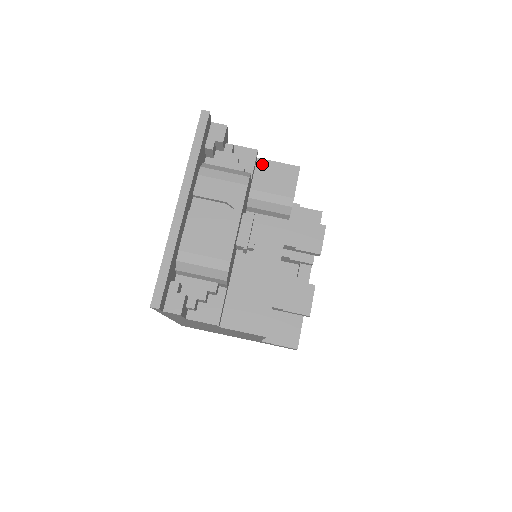
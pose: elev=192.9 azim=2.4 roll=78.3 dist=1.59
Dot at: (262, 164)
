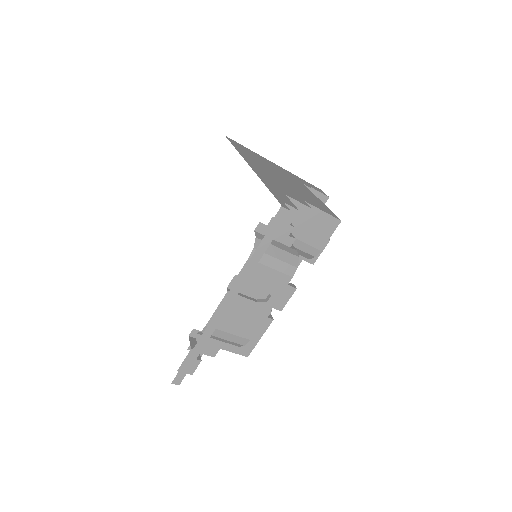
Dot at: occluded
